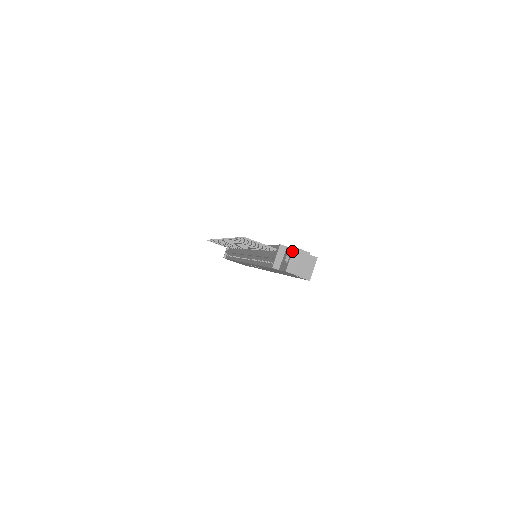
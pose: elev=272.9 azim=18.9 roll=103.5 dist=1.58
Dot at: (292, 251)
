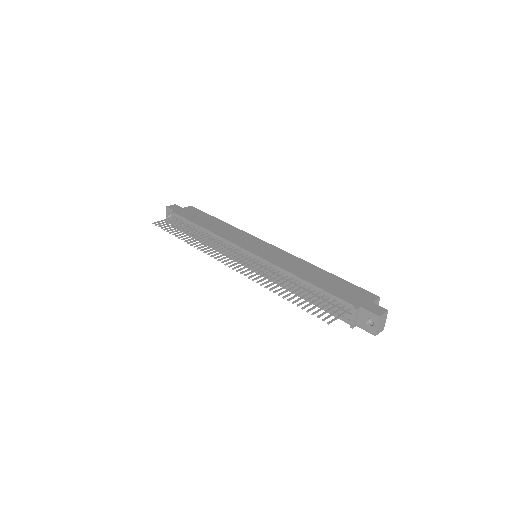
Dot at: (379, 320)
